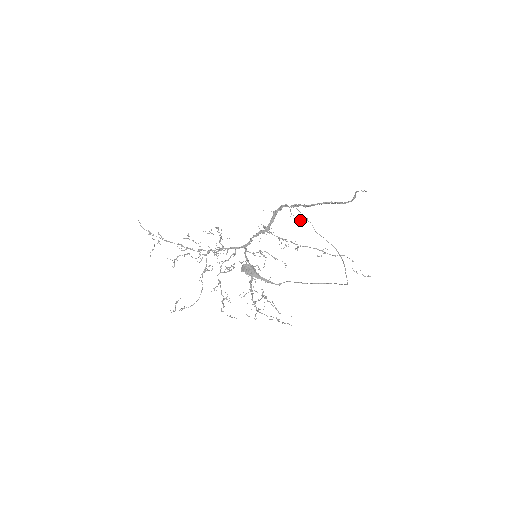
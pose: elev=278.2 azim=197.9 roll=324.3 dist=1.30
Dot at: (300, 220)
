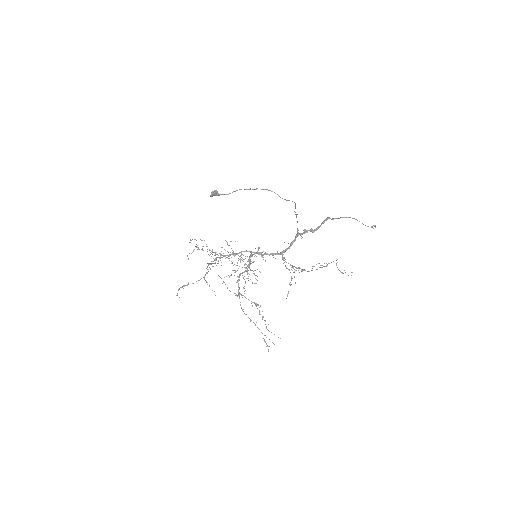
Dot at: occluded
